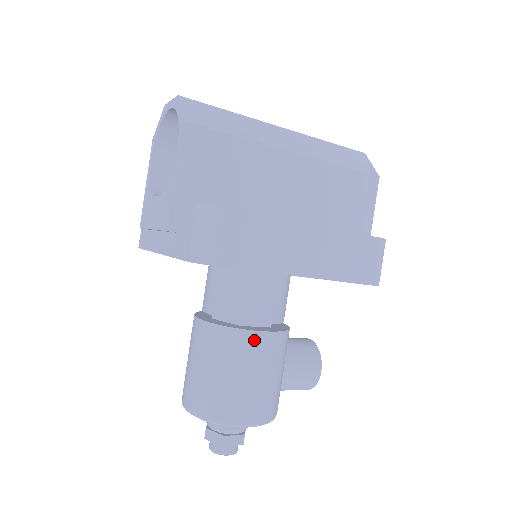
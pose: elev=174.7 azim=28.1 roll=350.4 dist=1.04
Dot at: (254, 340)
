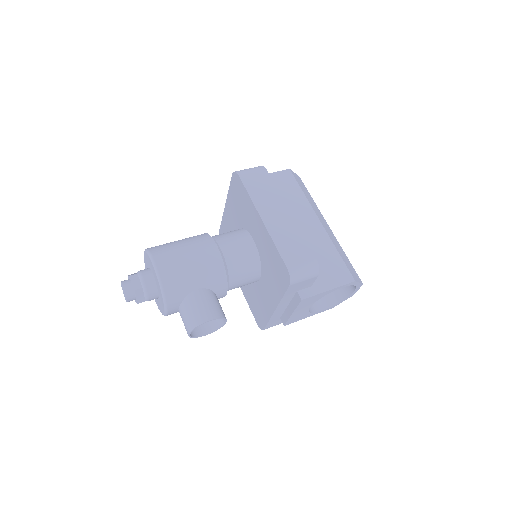
Dot at: (210, 244)
